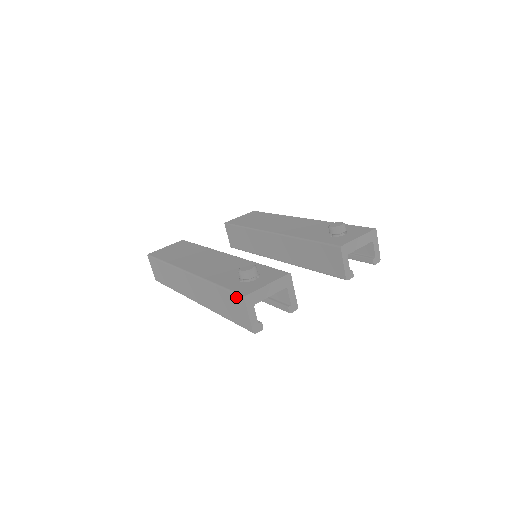
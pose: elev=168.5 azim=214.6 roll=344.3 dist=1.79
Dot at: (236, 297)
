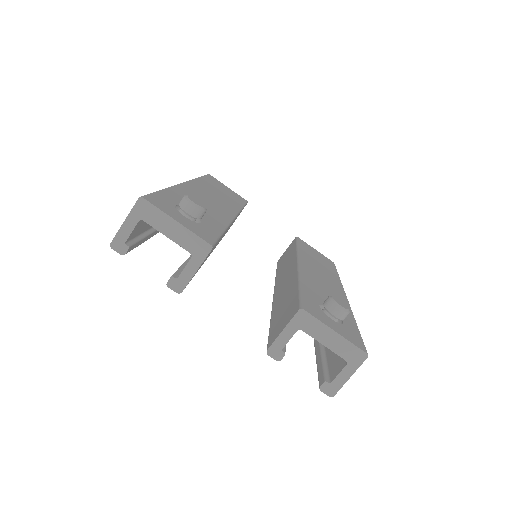
Dot at: occluded
